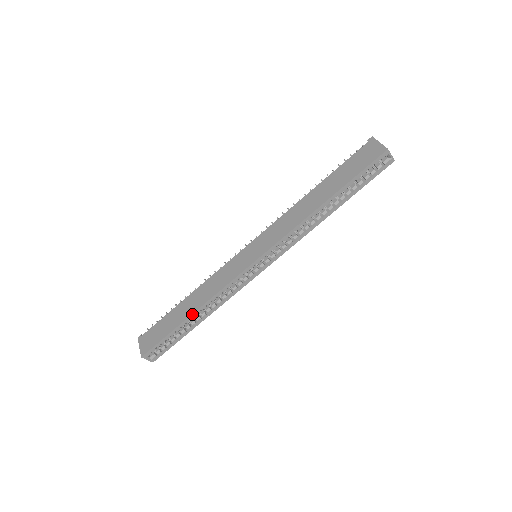
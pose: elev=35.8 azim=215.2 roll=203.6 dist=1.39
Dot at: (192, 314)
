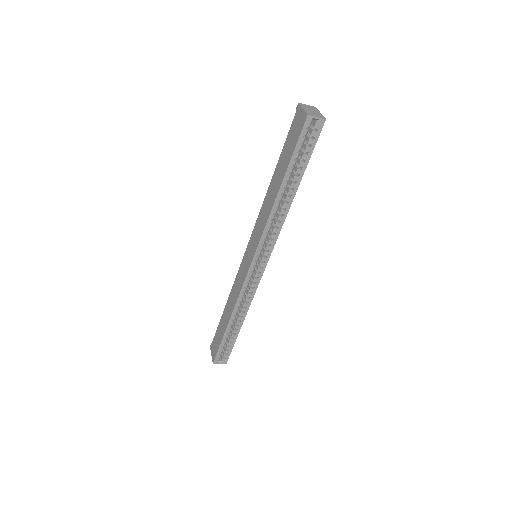
Dot at: (229, 322)
